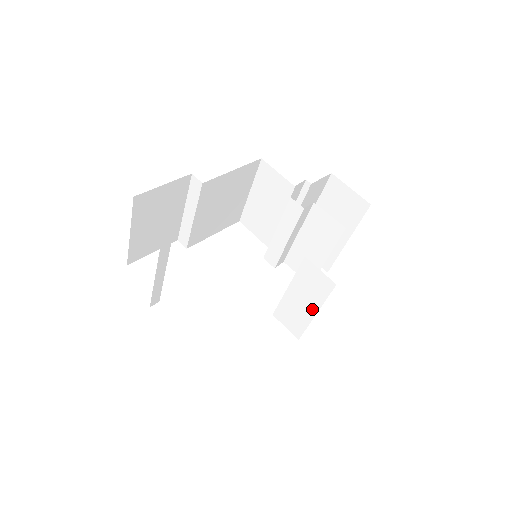
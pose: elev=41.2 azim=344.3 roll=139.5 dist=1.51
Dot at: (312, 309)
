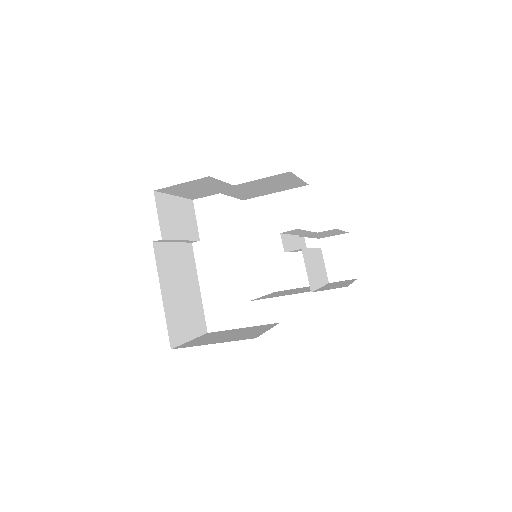
Dot at: occluded
